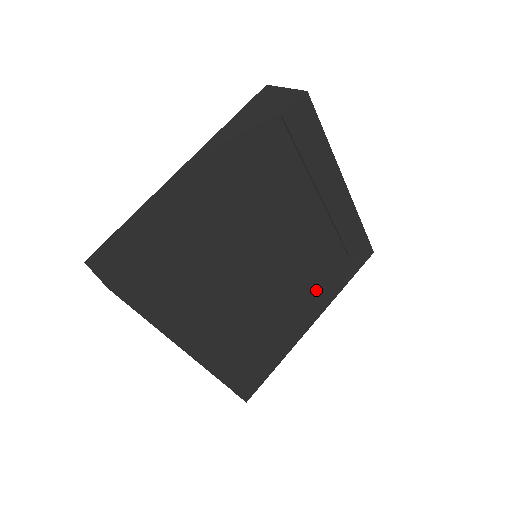
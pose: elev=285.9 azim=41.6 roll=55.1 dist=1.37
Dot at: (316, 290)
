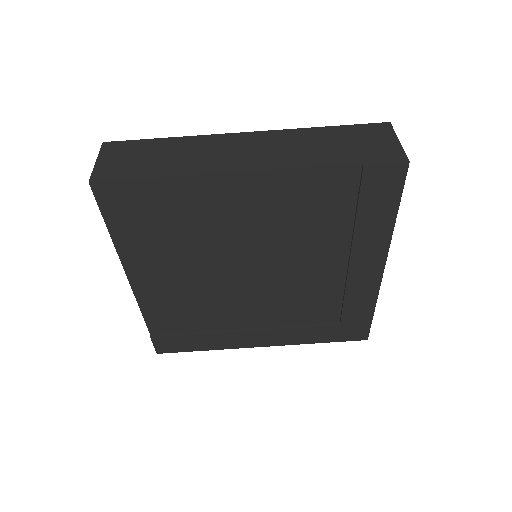
Dot at: (286, 325)
